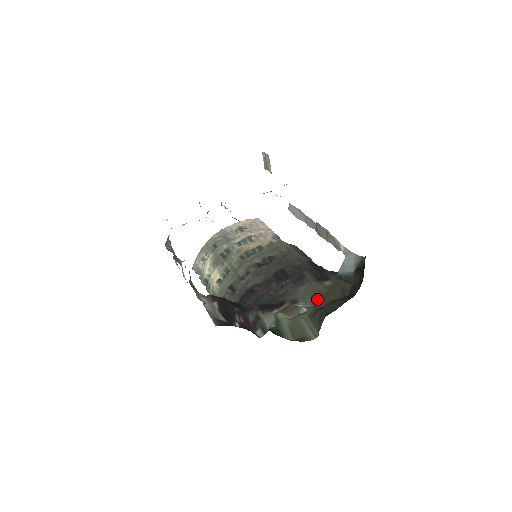
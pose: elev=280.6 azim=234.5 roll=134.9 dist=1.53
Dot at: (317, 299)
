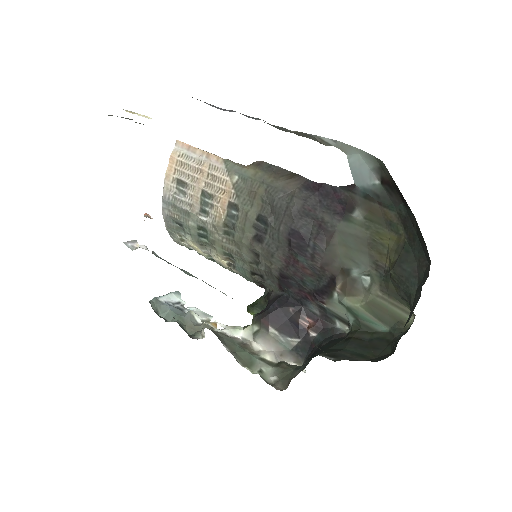
Dot at: (369, 256)
